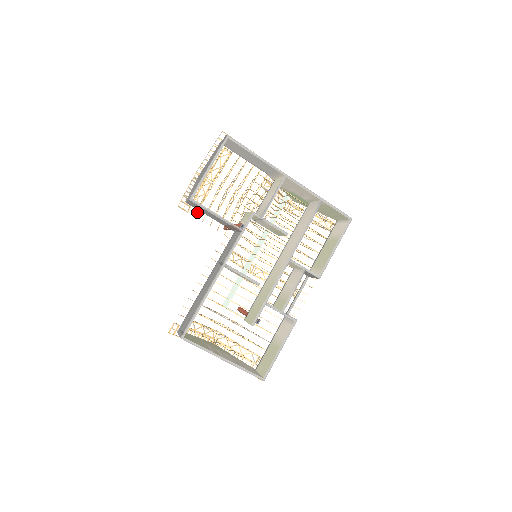
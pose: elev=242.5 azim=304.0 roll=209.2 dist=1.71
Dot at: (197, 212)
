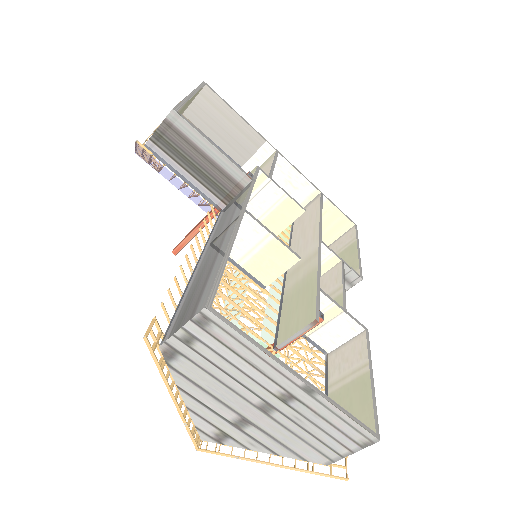
Dot at: occluded
